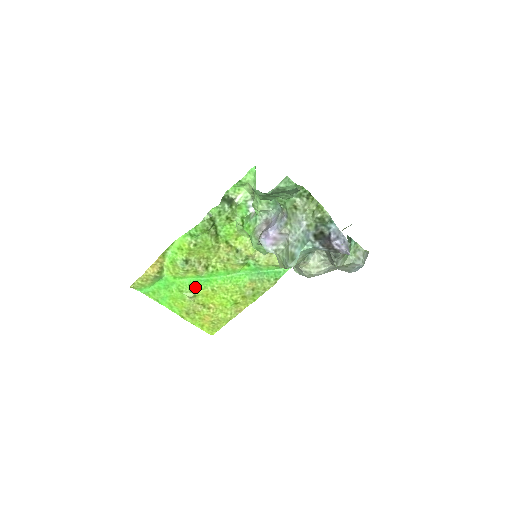
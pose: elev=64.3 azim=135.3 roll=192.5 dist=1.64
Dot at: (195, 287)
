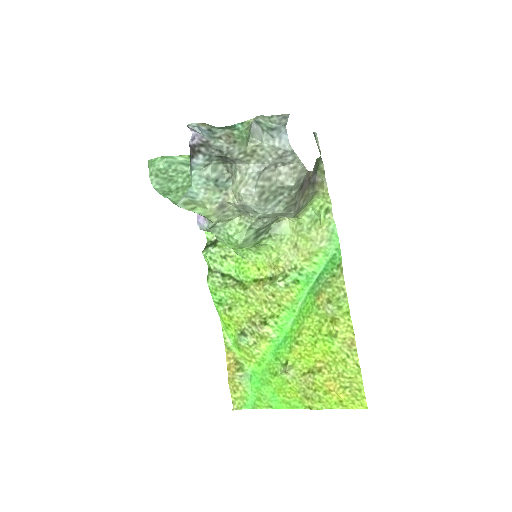
Dot at: (282, 357)
